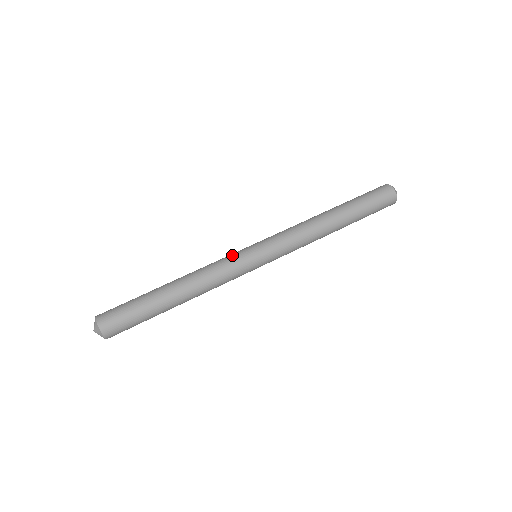
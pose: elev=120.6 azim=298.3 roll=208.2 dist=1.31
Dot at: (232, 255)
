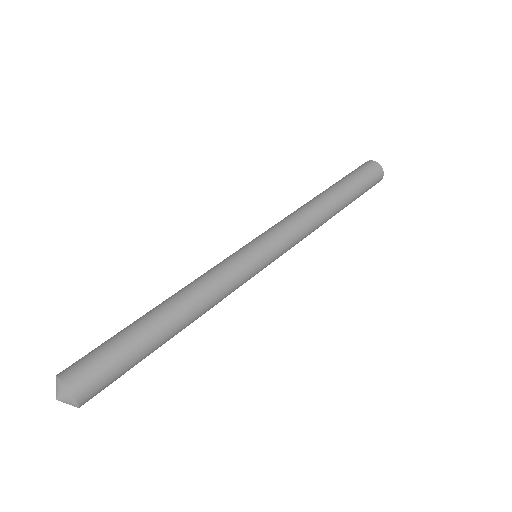
Dot at: (236, 260)
